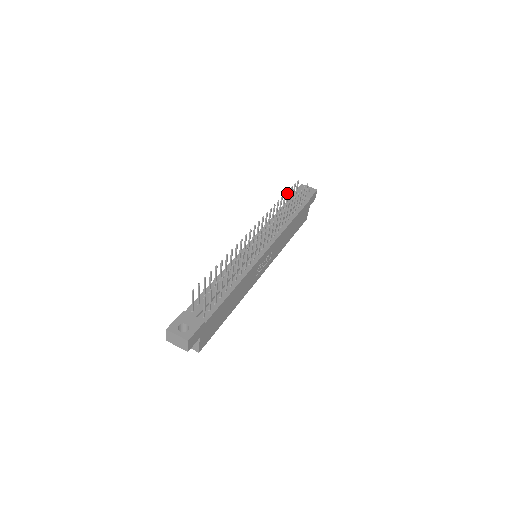
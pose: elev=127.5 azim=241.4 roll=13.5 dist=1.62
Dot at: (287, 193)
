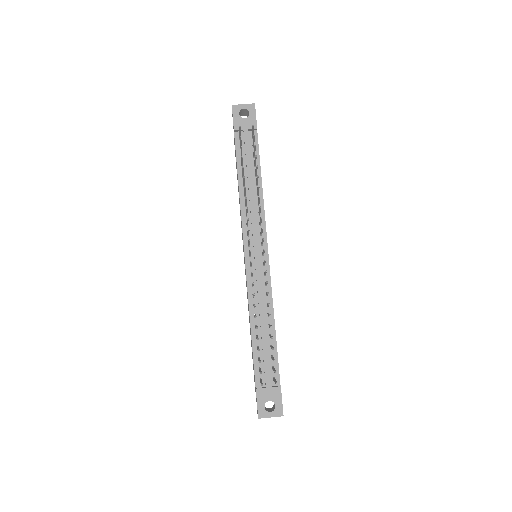
Dot at: (241, 159)
